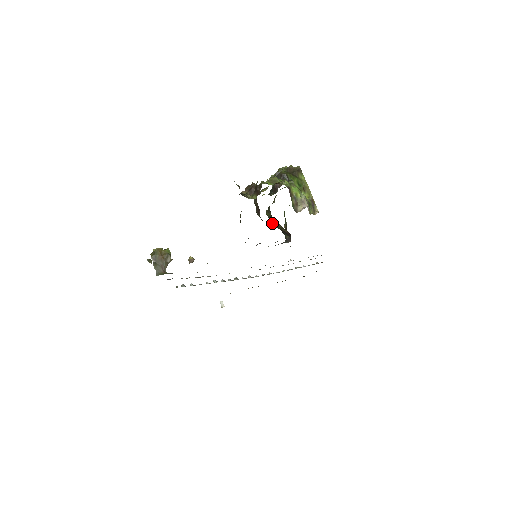
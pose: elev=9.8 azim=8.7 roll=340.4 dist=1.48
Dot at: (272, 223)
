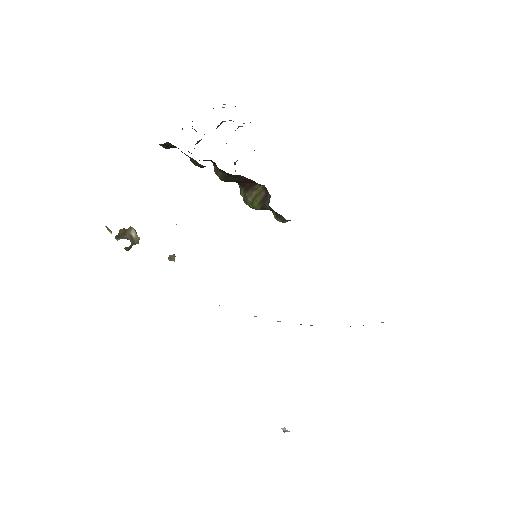
Dot at: (249, 200)
